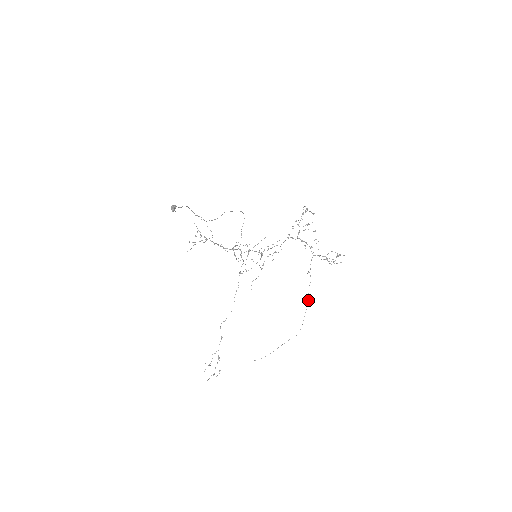
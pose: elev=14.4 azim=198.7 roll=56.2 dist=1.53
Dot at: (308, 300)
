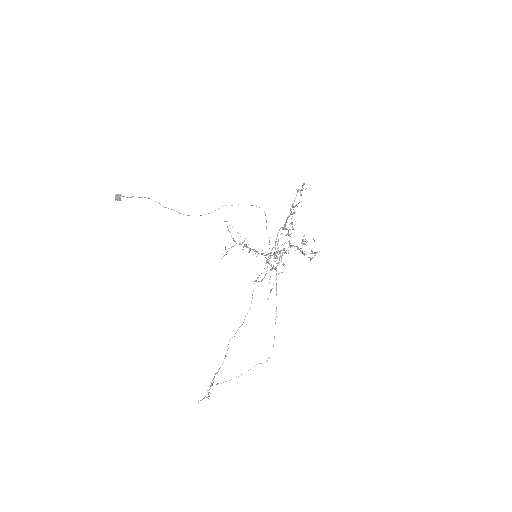
Dot at: occluded
